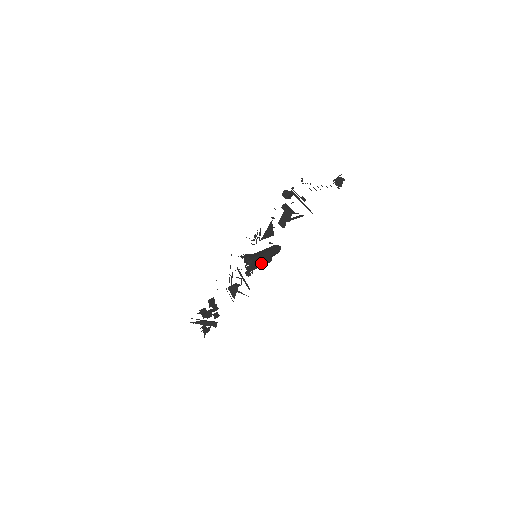
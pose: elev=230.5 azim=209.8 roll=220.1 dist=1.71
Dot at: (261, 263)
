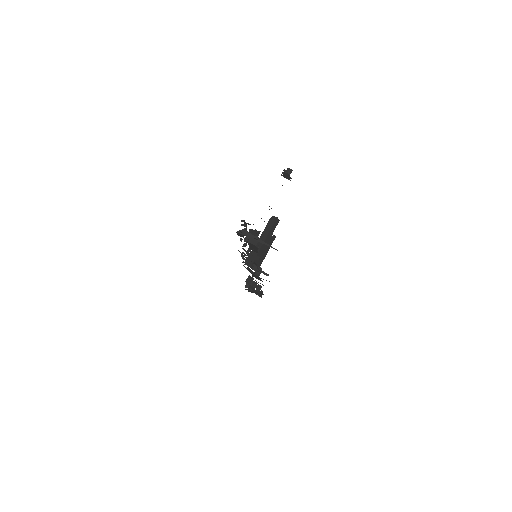
Dot at: (266, 251)
